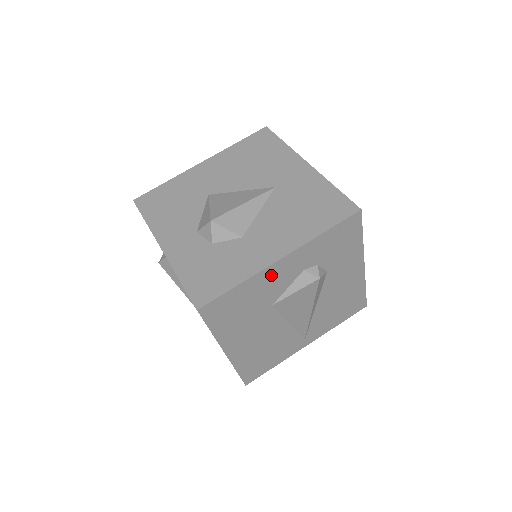
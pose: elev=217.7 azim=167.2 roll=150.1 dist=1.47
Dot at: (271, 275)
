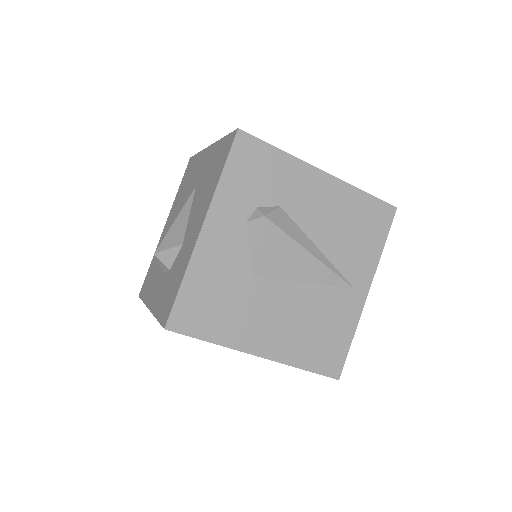
Dot at: (211, 250)
